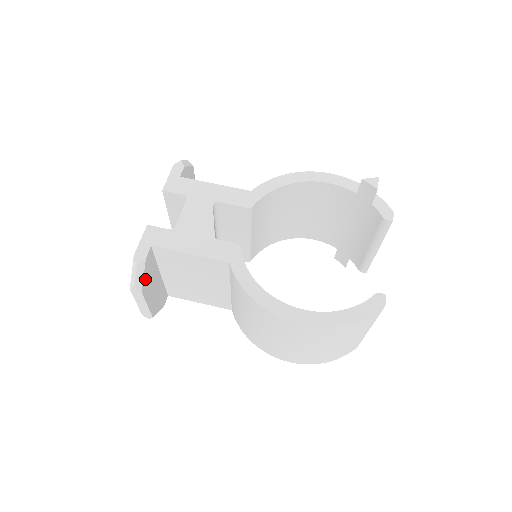
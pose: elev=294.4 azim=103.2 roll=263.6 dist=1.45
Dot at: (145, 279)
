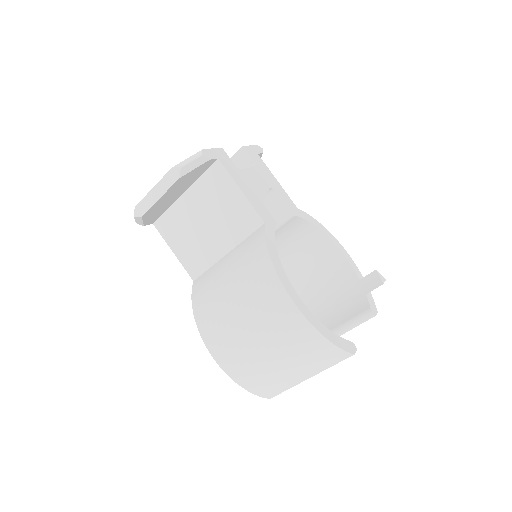
Dot at: (190, 174)
